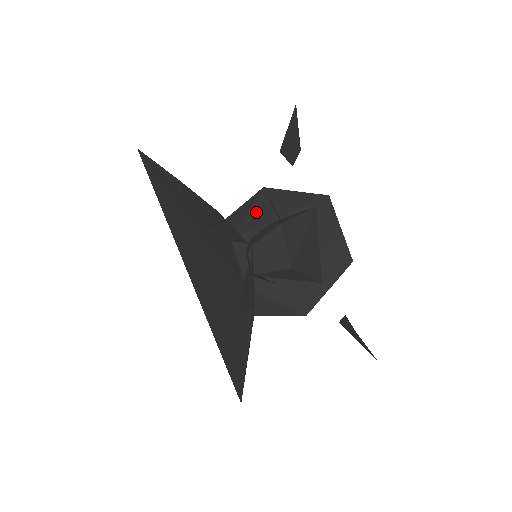
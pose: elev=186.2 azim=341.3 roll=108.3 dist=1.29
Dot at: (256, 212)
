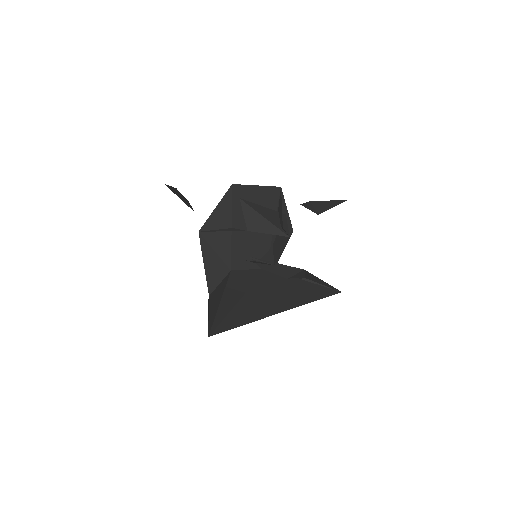
Dot at: (218, 245)
